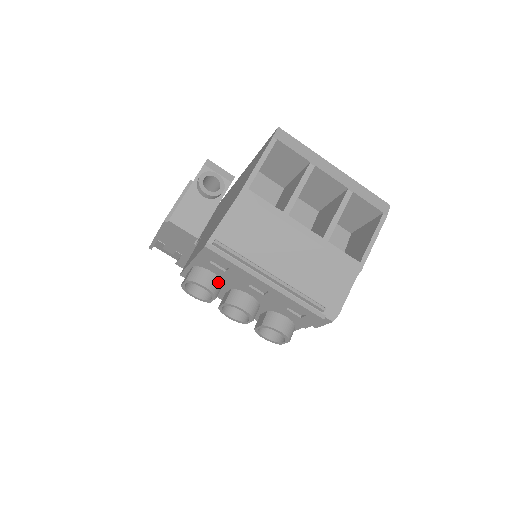
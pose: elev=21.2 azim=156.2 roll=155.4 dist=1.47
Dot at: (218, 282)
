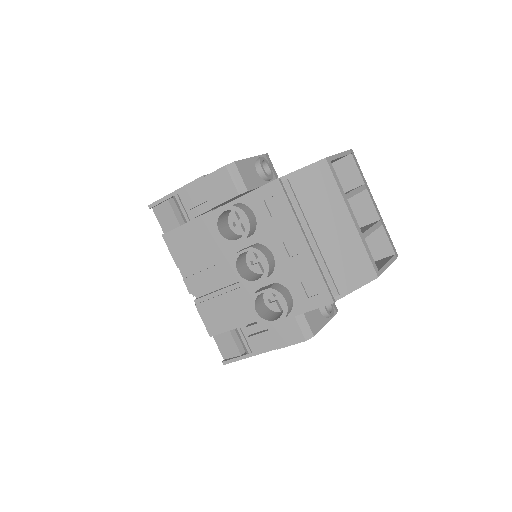
Dot at: (254, 226)
